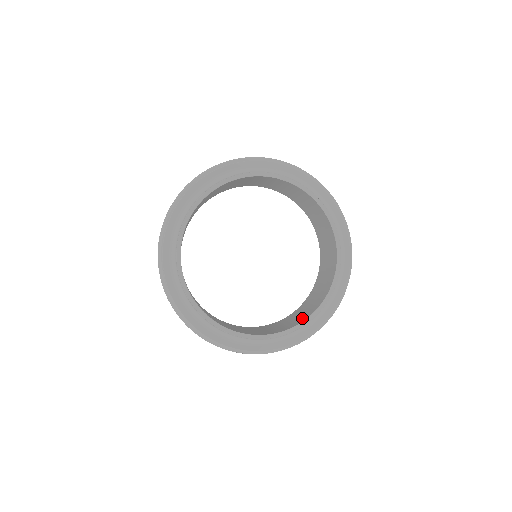
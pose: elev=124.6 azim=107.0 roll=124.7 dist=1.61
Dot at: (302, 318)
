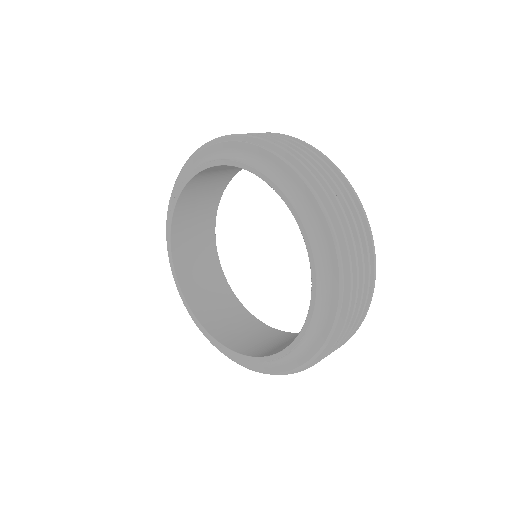
Dot at: (265, 352)
